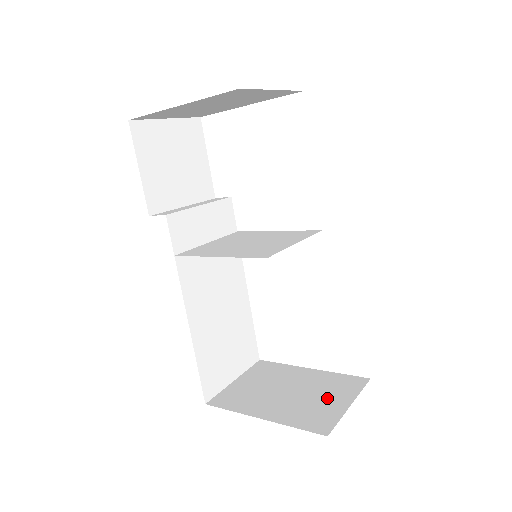
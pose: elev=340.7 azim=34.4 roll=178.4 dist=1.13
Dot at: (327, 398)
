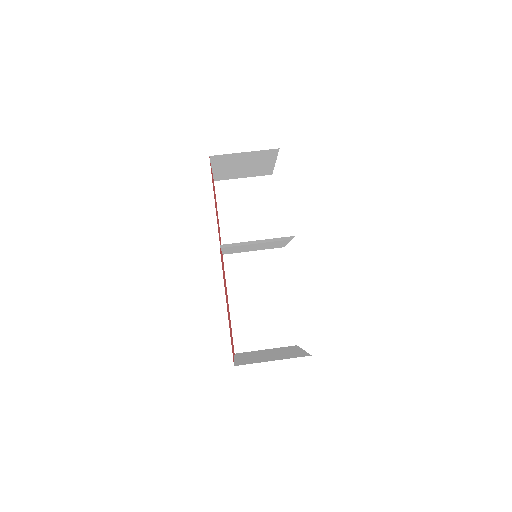
Dot at: (273, 358)
